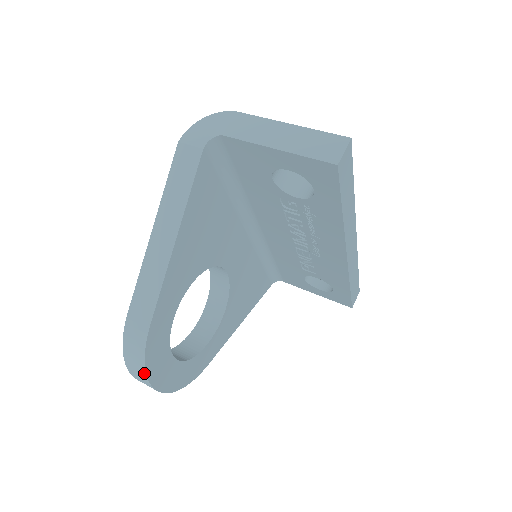
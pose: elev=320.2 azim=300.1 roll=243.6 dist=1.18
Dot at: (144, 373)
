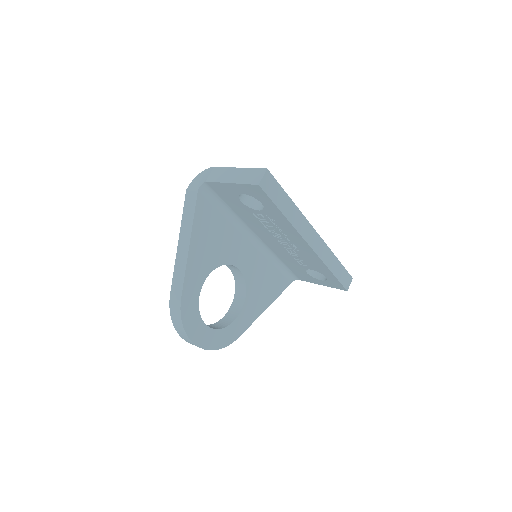
Dot at: (184, 331)
